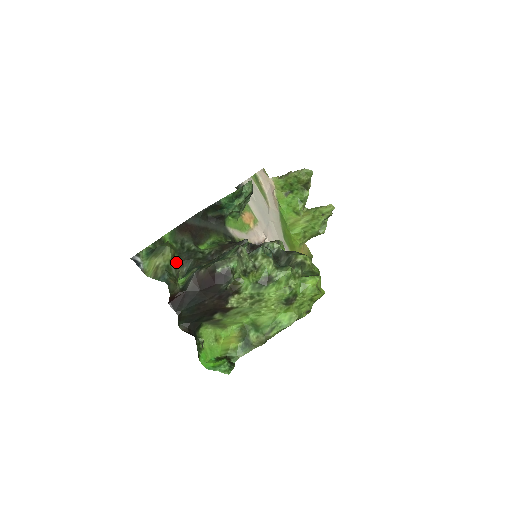
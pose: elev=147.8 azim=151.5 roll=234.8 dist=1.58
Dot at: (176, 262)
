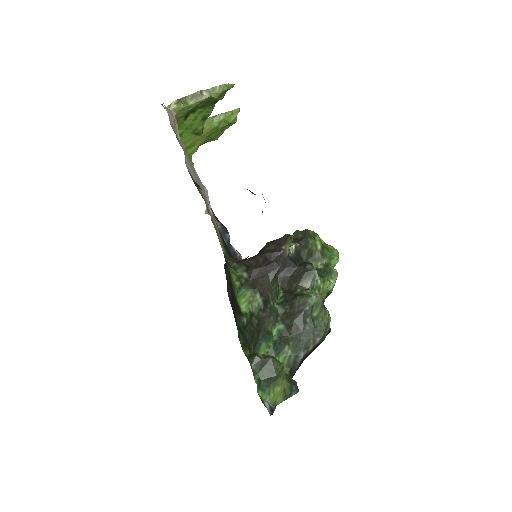
Dot at: occluded
